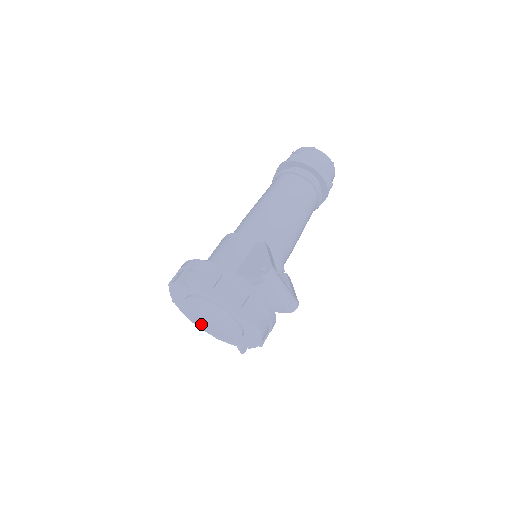
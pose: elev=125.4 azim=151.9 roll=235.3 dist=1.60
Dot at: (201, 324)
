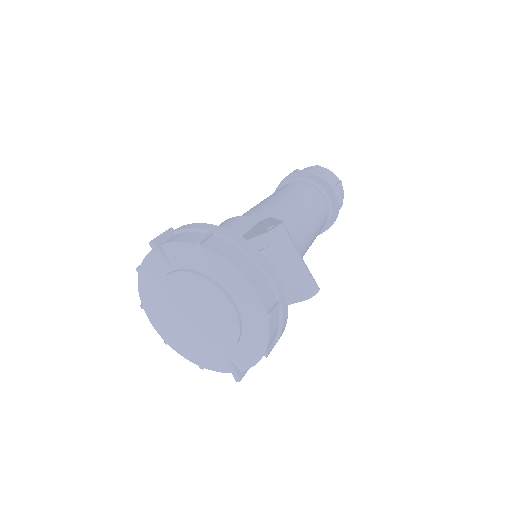
Dot at: (179, 334)
